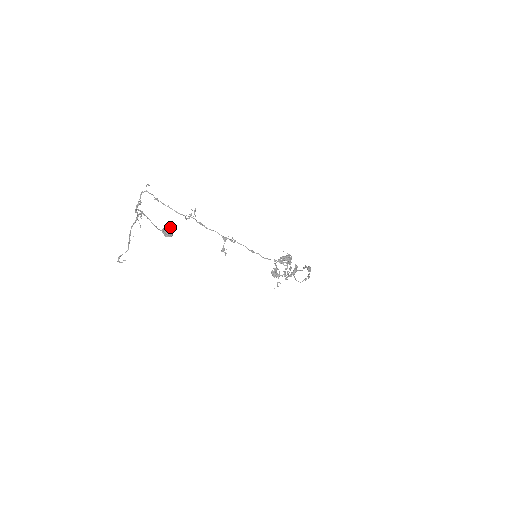
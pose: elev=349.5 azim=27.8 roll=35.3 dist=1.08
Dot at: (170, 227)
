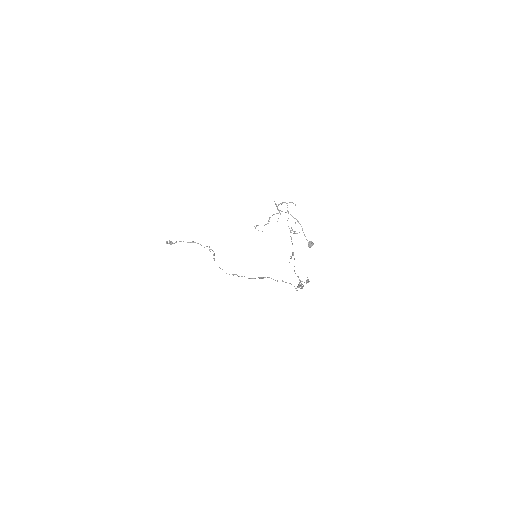
Dot at: (313, 244)
